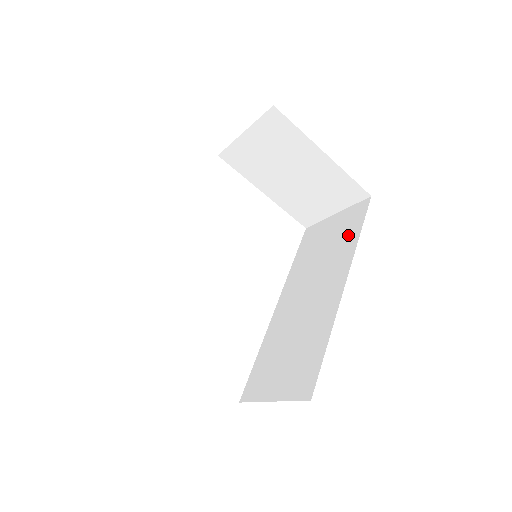
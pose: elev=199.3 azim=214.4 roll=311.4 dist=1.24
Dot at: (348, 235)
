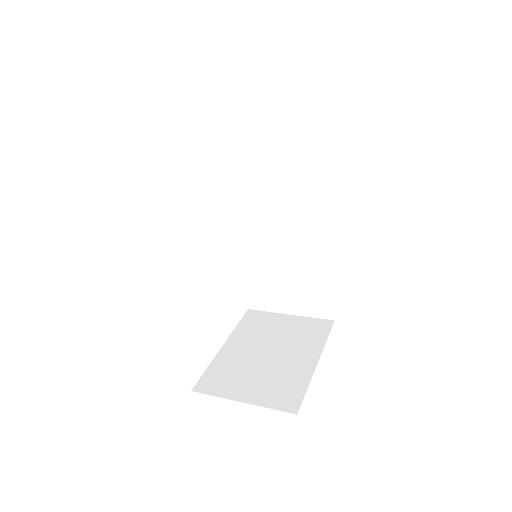
Dot at: (309, 164)
